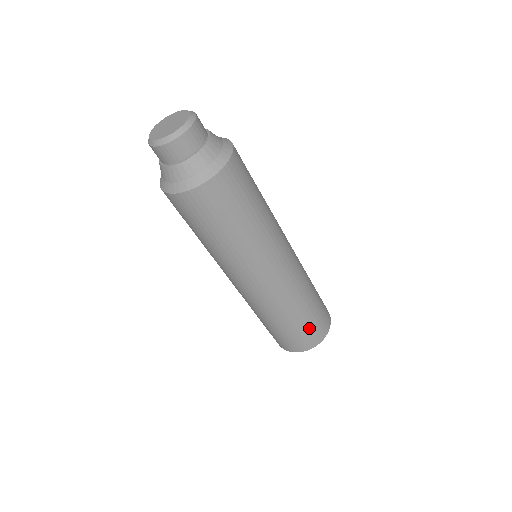
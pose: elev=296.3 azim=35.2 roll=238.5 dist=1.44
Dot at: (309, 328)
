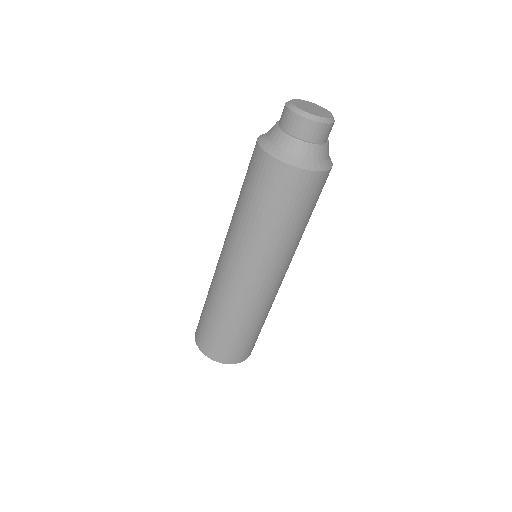
Dot at: occluded
